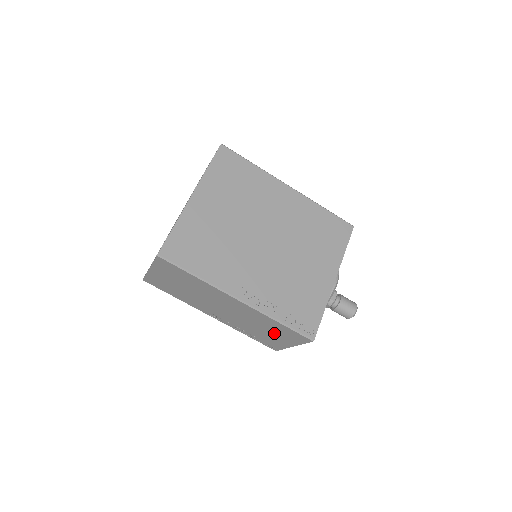
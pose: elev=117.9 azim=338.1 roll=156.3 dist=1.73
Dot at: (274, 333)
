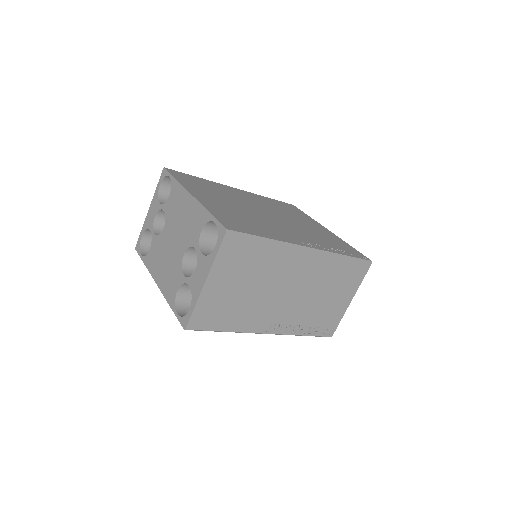
Dot at: (336, 290)
